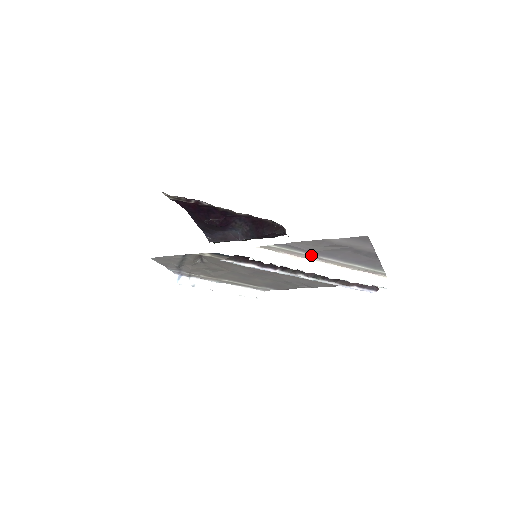
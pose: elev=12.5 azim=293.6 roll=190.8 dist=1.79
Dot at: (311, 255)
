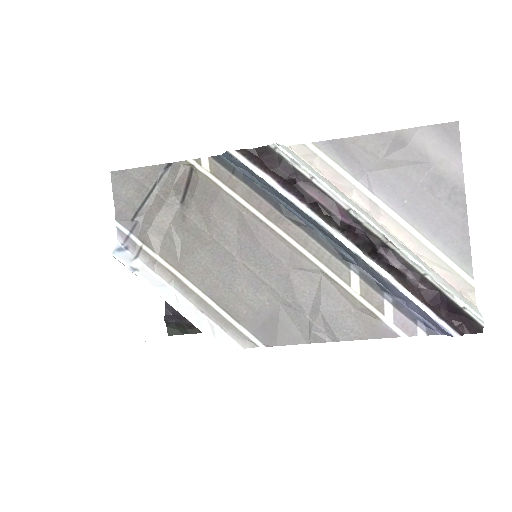
Dot at: (362, 190)
